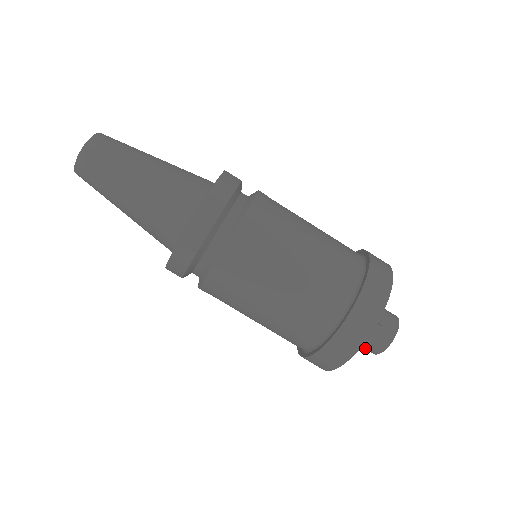
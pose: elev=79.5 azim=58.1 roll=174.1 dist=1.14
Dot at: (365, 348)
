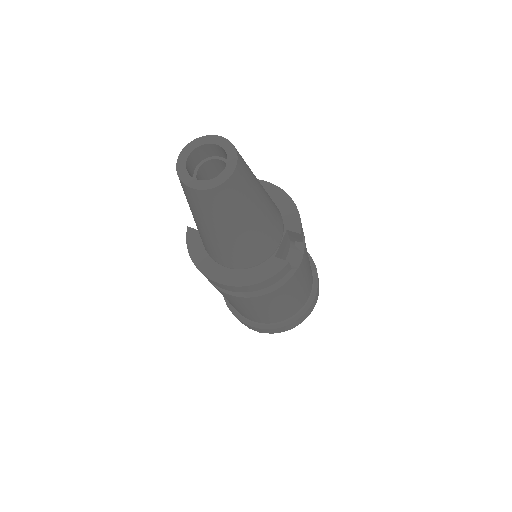
Dot at: occluded
